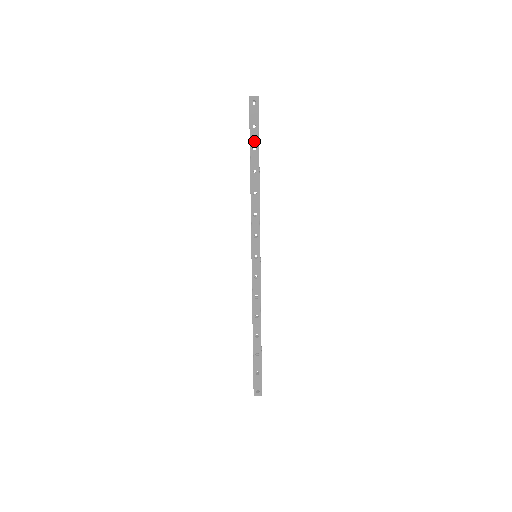
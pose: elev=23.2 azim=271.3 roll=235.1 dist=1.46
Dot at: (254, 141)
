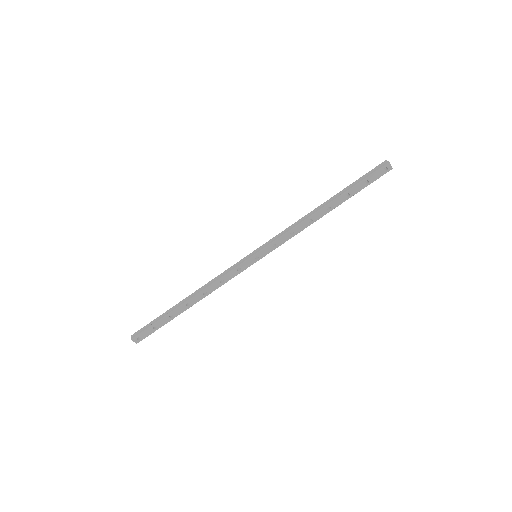
Dot at: (354, 191)
